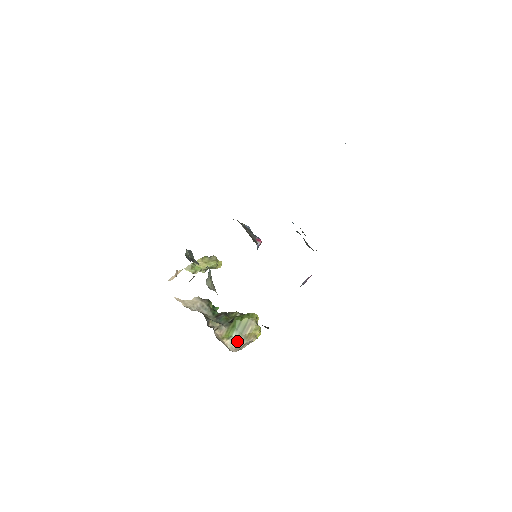
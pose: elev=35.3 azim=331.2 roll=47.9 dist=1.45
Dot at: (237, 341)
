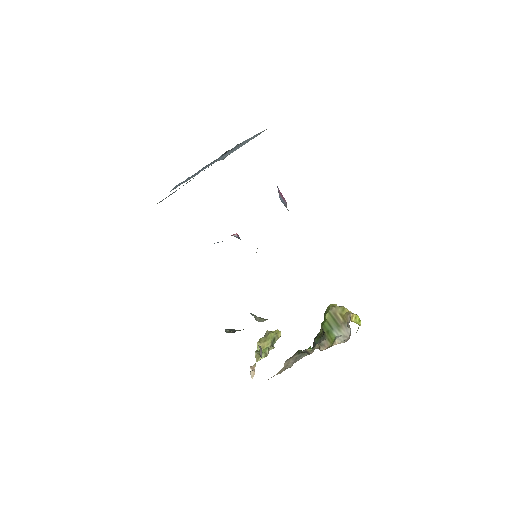
Dot at: (343, 334)
